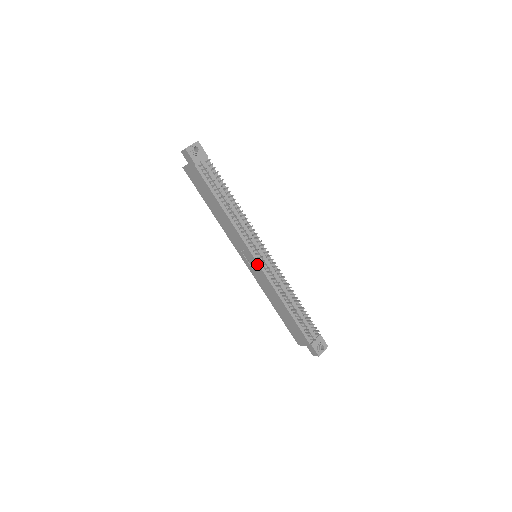
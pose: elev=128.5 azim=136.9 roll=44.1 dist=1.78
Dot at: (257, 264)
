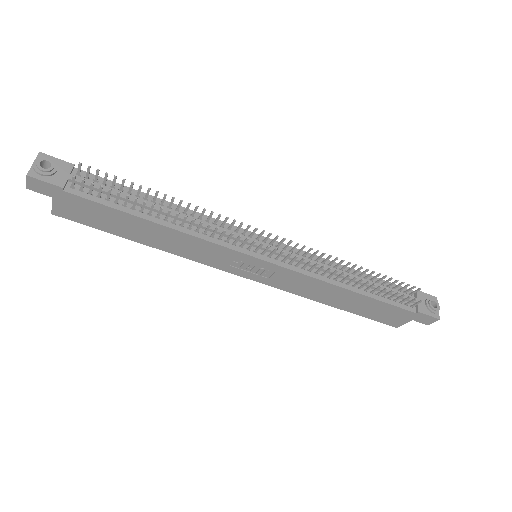
Dot at: (268, 264)
